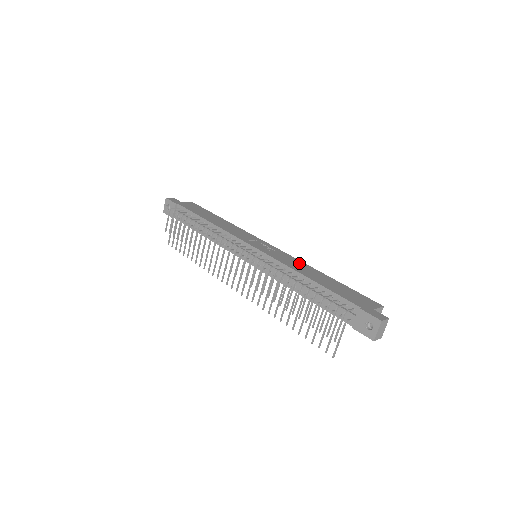
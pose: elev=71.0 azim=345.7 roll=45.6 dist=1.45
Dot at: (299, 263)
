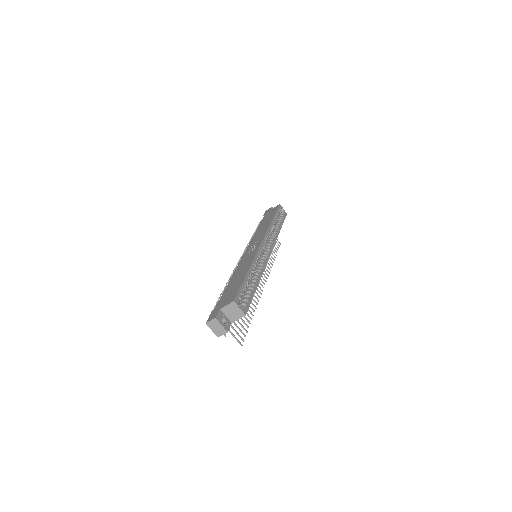
Dot at: (249, 261)
